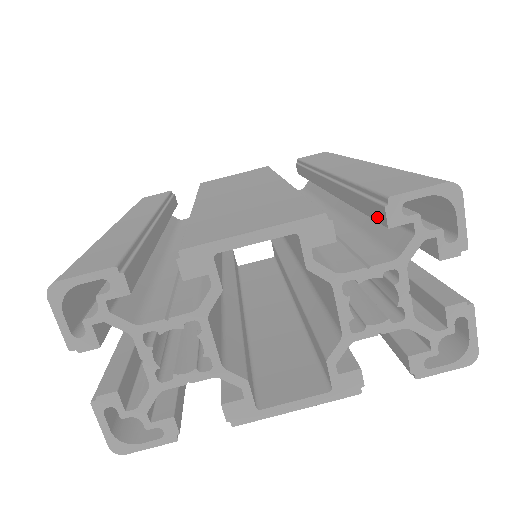
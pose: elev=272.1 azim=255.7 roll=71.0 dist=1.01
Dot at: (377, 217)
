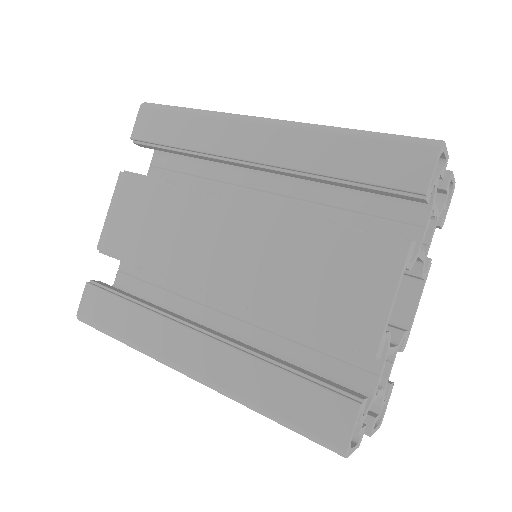
Dot at: occluded
